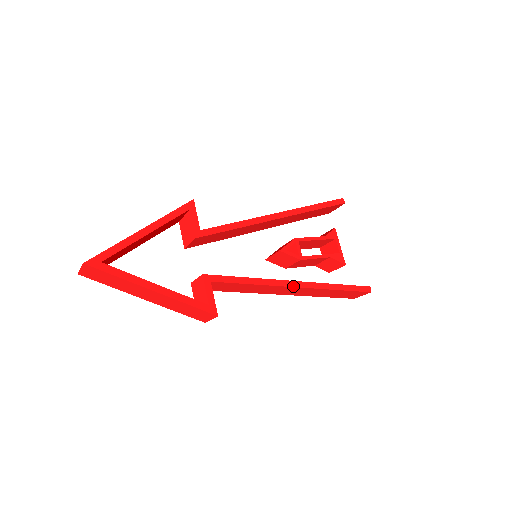
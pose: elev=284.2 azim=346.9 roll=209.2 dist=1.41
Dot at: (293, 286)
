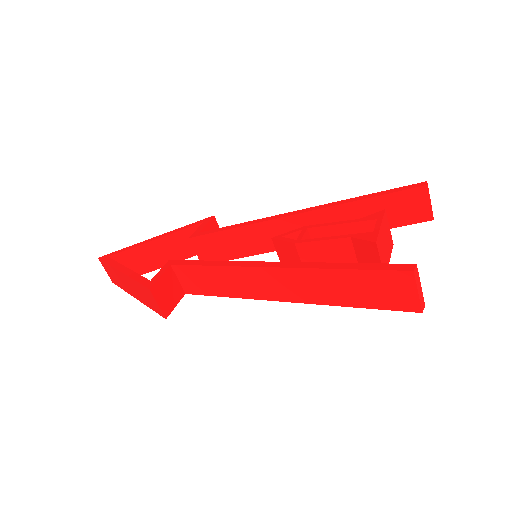
Dot at: (261, 266)
